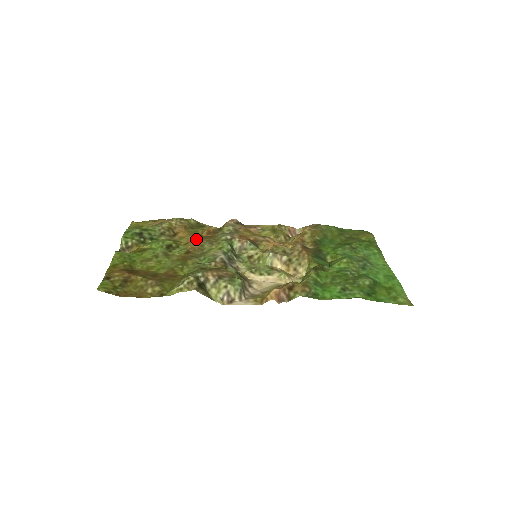
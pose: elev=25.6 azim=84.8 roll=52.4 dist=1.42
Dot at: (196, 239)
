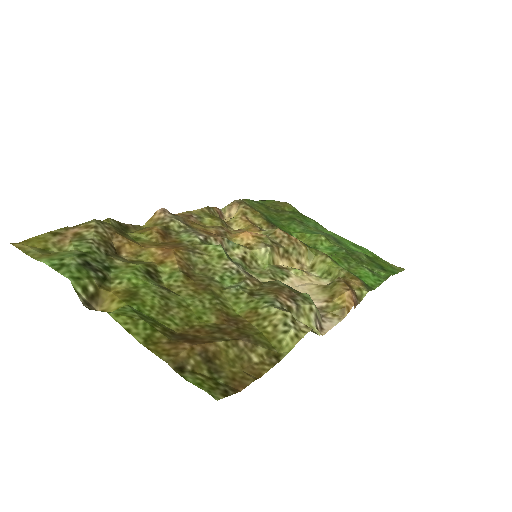
Dot at: (172, 251)
